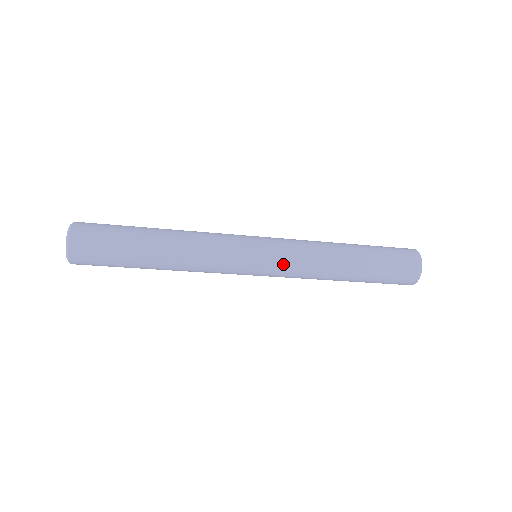
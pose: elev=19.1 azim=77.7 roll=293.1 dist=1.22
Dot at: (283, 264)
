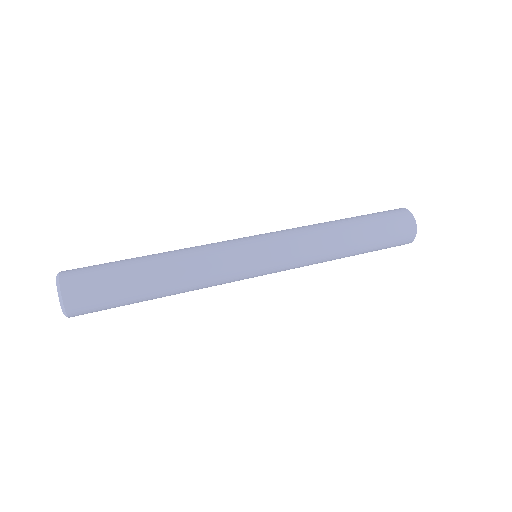
Dot at: (284, 270)
